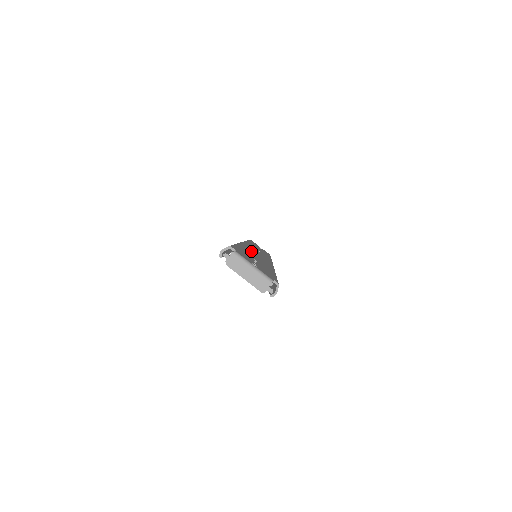
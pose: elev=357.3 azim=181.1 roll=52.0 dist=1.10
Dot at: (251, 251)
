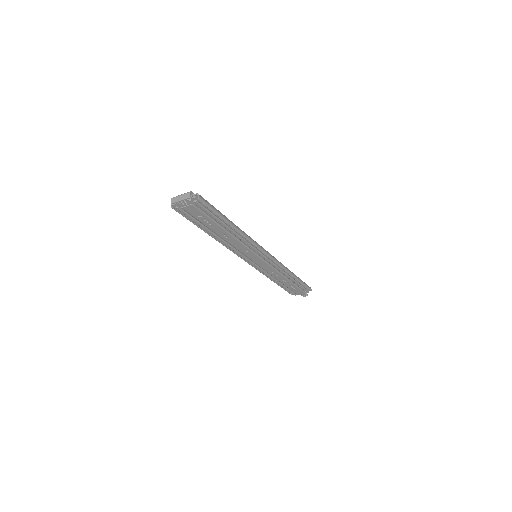
Dot at: occluded
